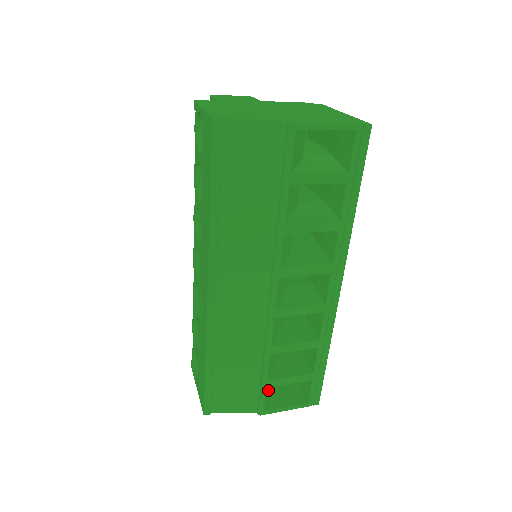
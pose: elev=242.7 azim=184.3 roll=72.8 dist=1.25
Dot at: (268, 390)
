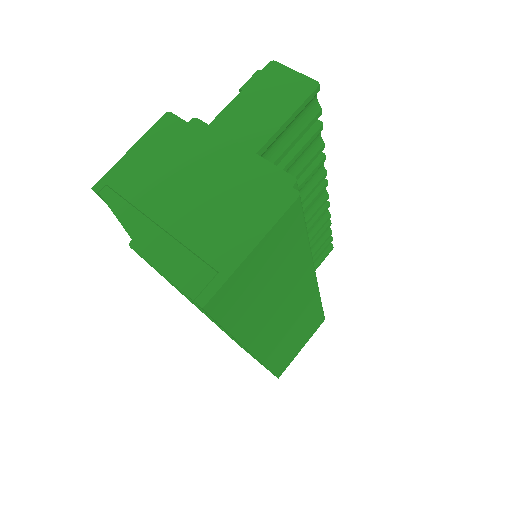
Dot at: occluded
